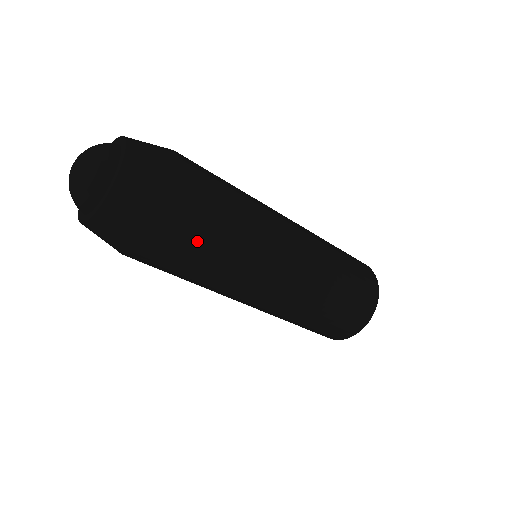
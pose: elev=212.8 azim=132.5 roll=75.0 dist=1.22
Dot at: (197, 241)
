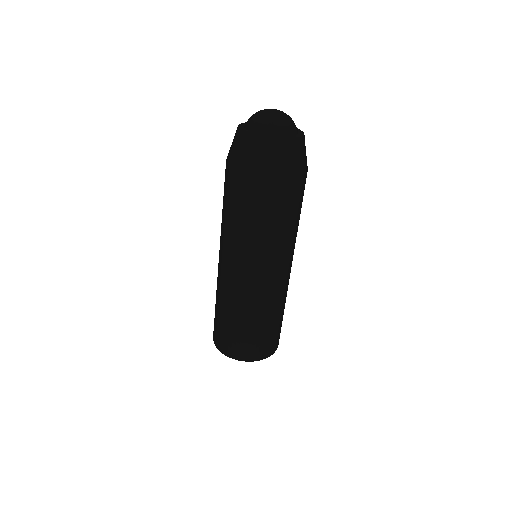
Dot at: (254, 206)
